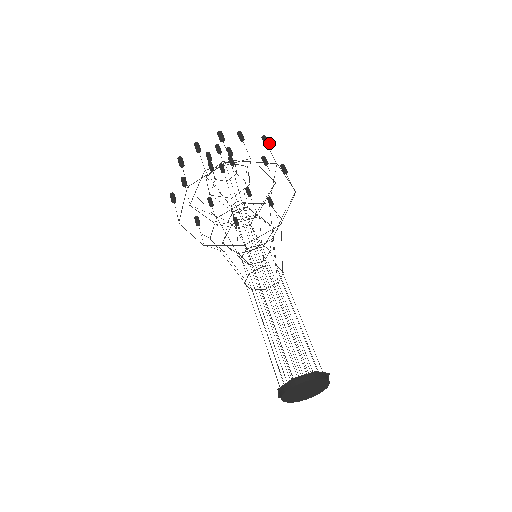
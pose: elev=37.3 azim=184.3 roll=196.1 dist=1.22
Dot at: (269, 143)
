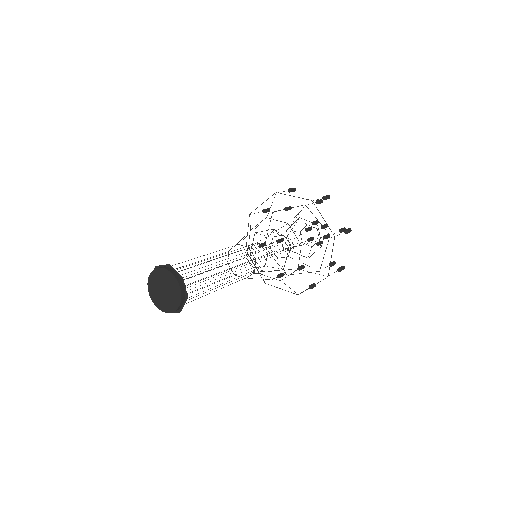
Dot at: (326, 197)
